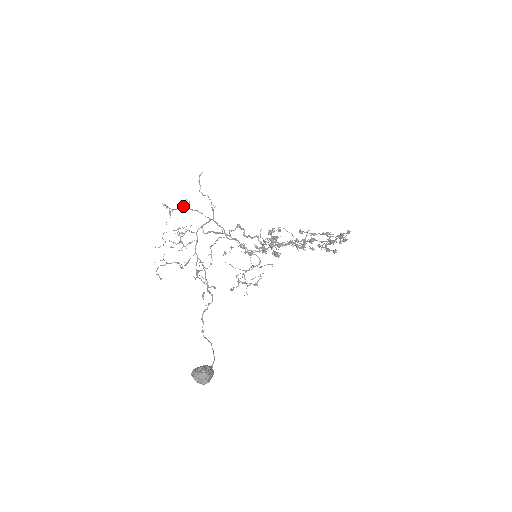
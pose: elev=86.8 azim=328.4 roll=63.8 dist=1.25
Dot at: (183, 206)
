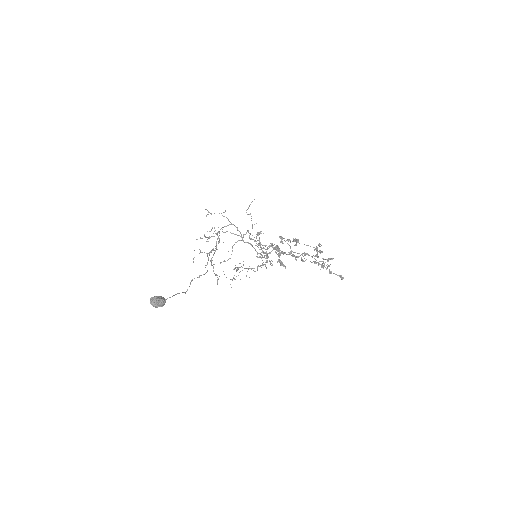
Dot at: (219, 213)
